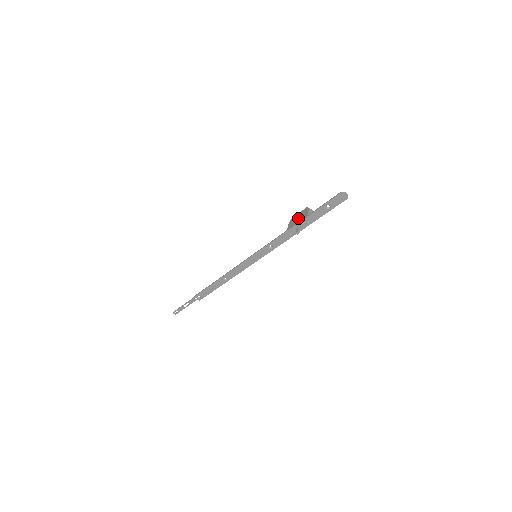
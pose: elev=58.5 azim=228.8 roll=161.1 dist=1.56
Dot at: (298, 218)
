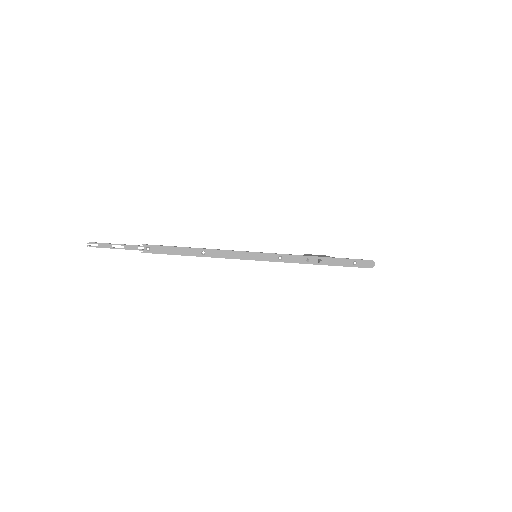
Dot at: occluded
